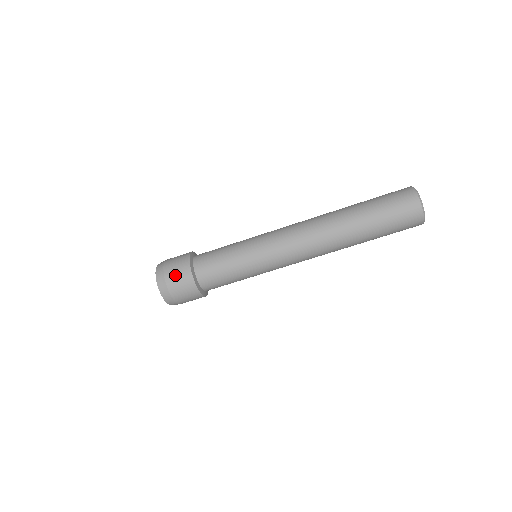
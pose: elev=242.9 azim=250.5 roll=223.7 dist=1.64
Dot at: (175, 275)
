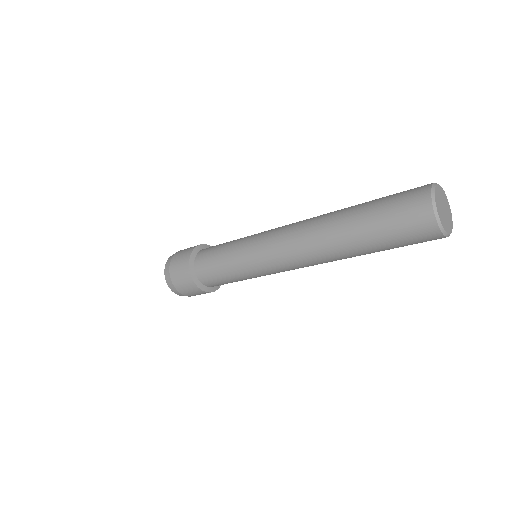
Dot at: (185, 289)
